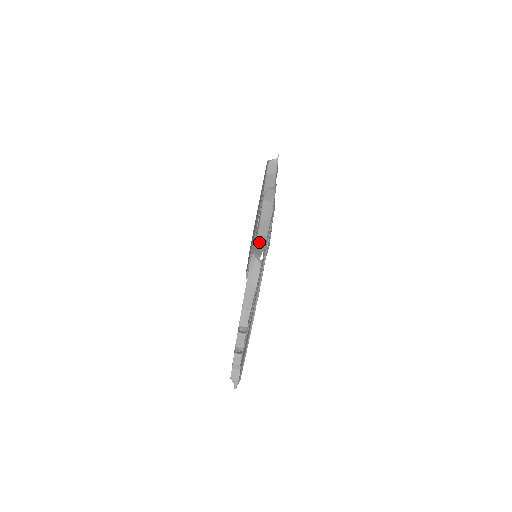
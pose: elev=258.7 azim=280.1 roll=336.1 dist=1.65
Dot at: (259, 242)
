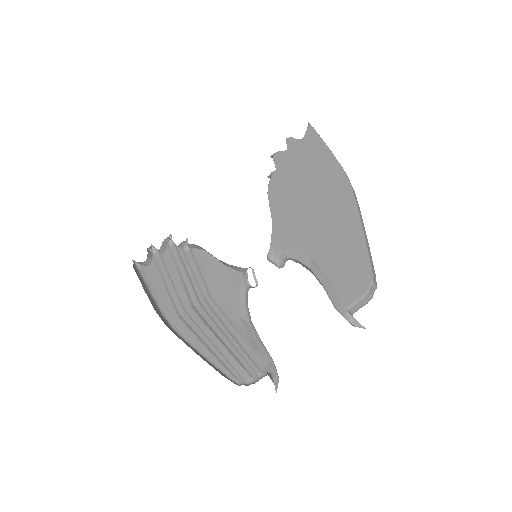
Dot at: occluded
